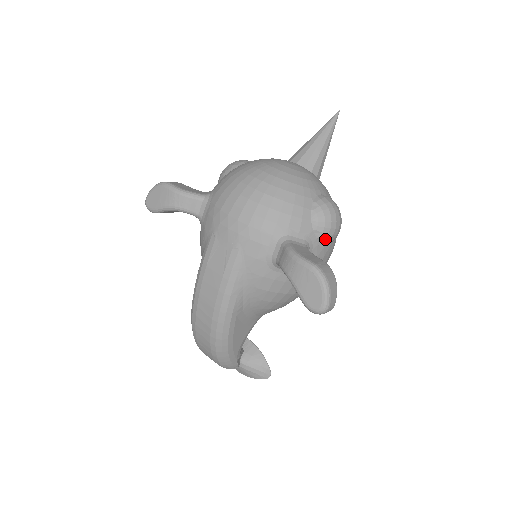
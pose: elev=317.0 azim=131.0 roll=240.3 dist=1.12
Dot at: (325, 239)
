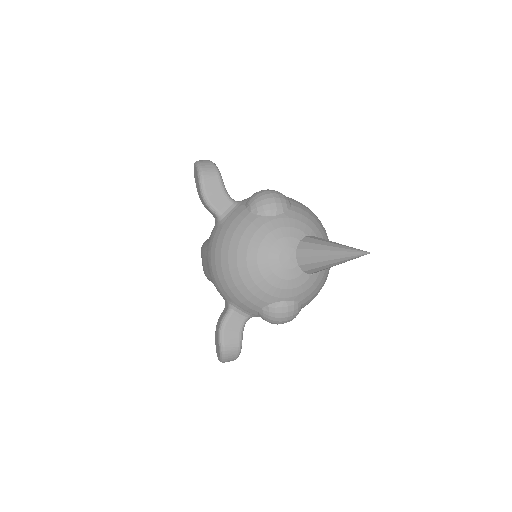
Dot at: occluded
